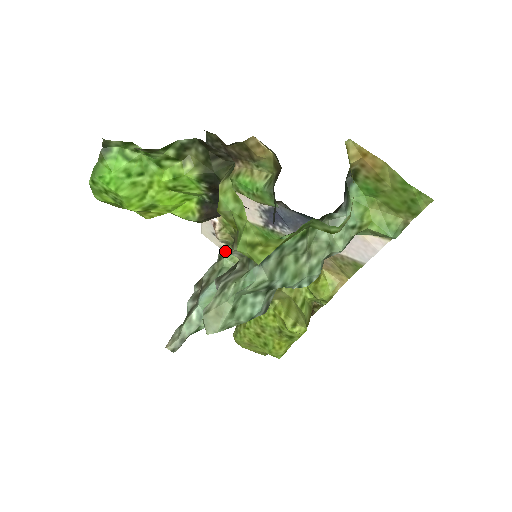
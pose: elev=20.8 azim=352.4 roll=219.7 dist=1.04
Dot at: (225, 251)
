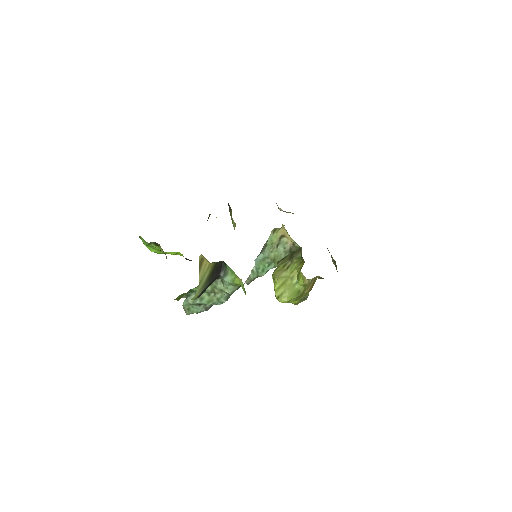
Dot at: (270, 234)
